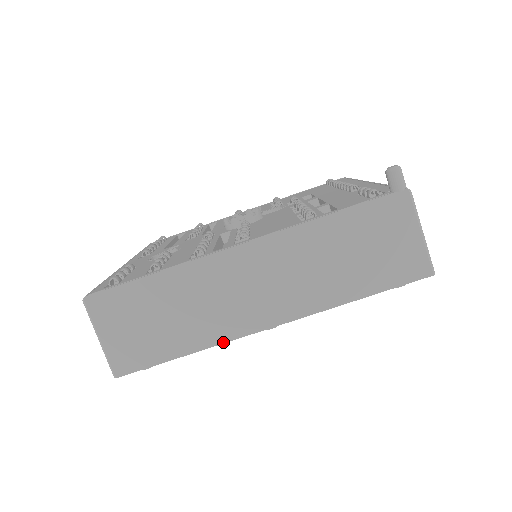
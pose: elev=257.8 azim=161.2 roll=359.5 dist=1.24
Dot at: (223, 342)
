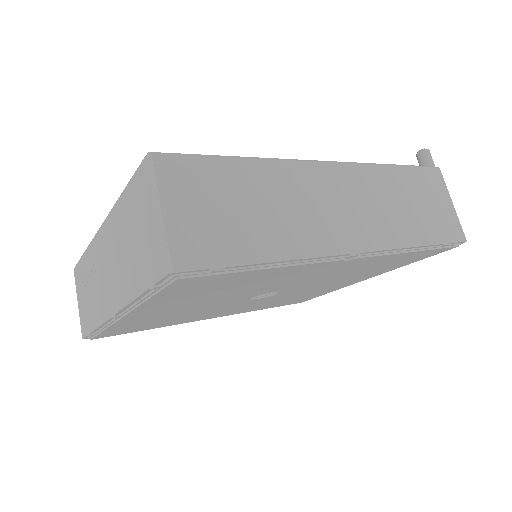
Dot at: (310, 256)
